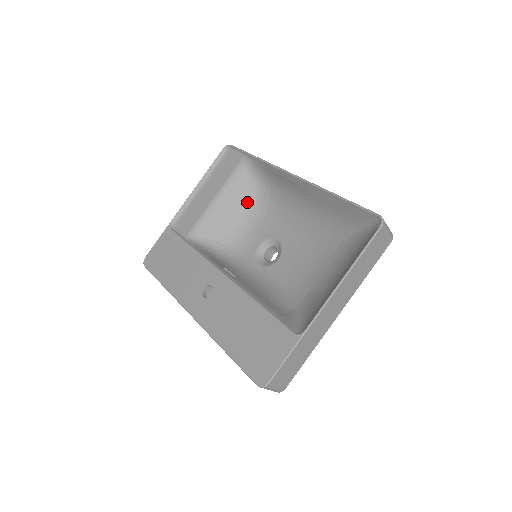
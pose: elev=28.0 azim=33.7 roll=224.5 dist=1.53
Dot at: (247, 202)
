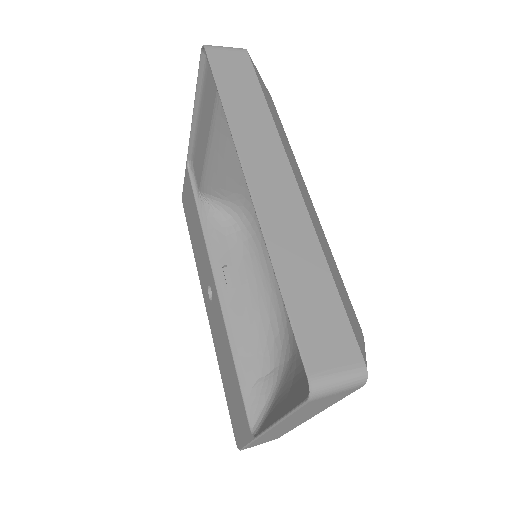
Dot at: occluded
